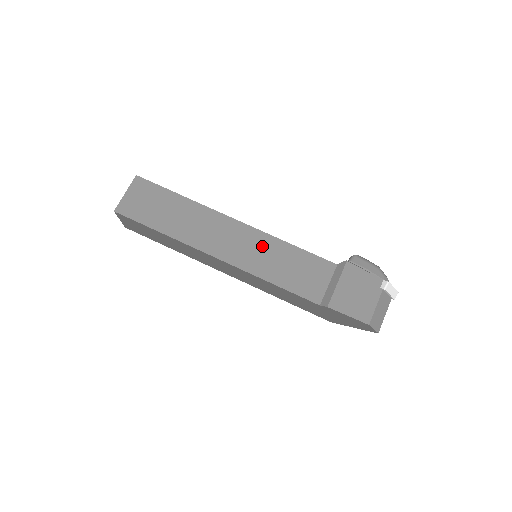
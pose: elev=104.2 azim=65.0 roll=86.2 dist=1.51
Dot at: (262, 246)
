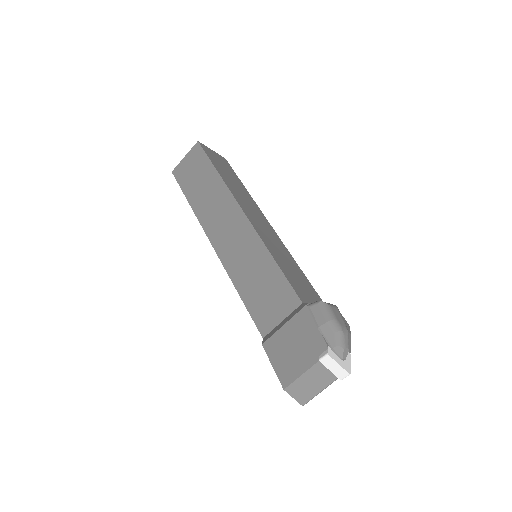
Dot at: (249, 248)
